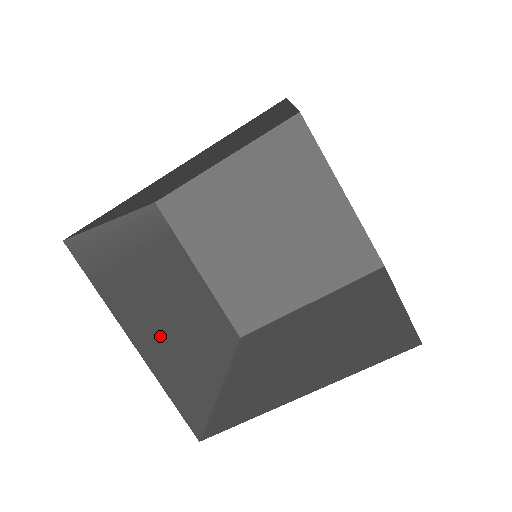
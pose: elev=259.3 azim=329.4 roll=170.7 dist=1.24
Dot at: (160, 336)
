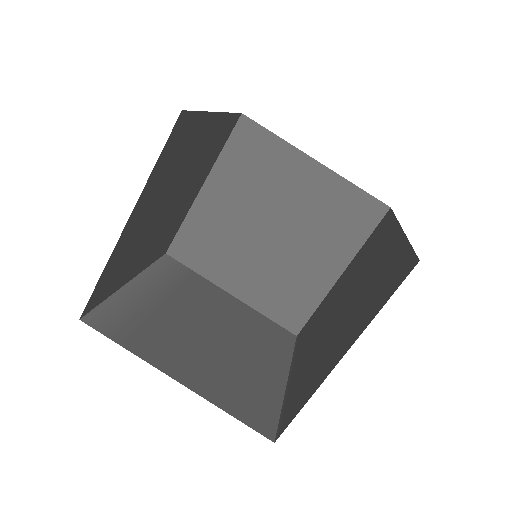
Dot at: (203, 364)
